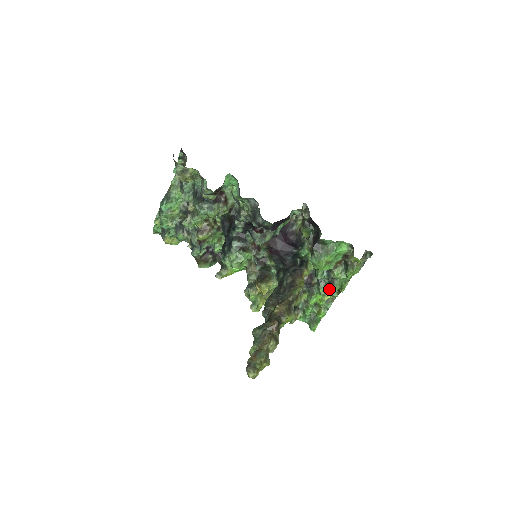
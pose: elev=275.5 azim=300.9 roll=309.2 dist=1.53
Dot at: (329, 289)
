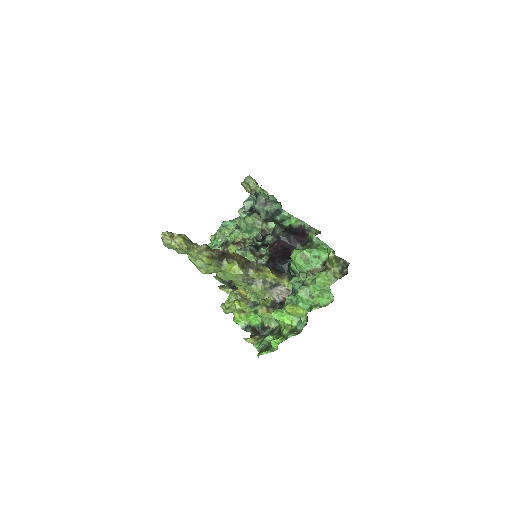
Dot at: (296, 303)
